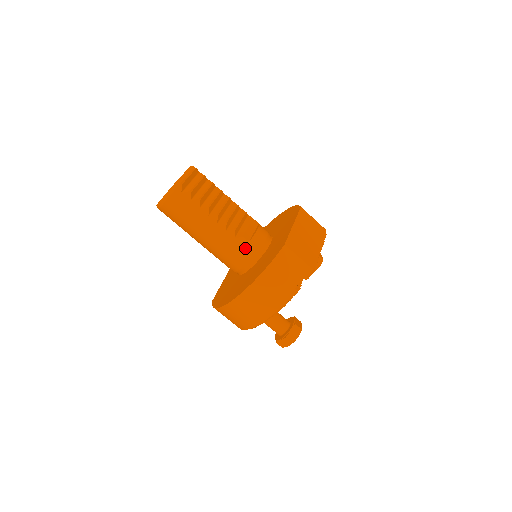
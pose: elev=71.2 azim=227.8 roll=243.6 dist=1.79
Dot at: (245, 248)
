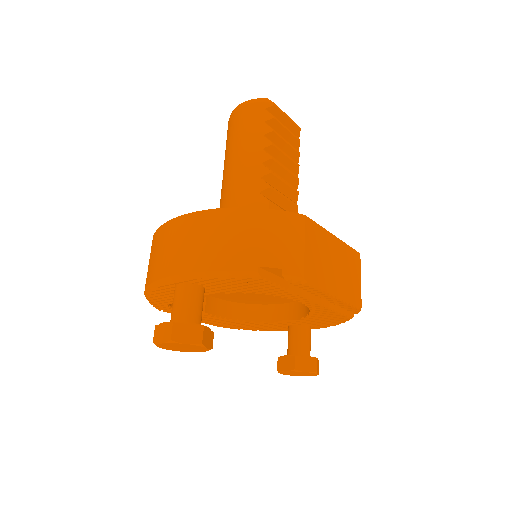
Dot at: occluded
